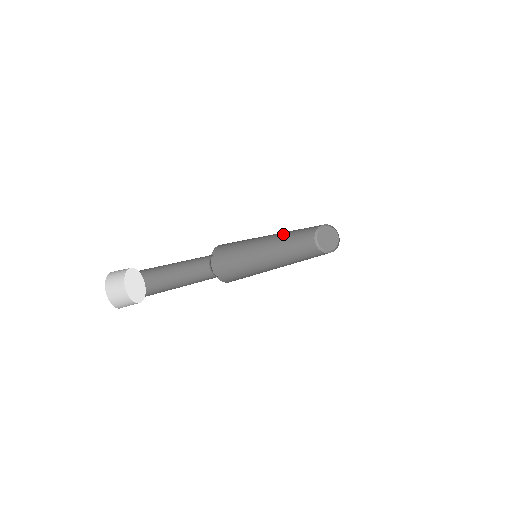
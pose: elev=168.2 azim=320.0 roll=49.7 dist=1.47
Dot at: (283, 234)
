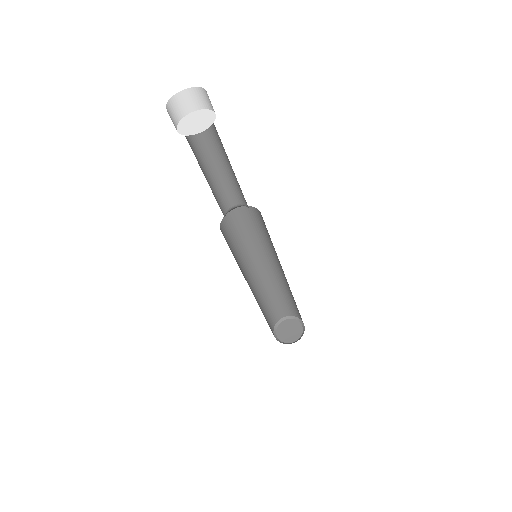
Dot at: (270, 280)
